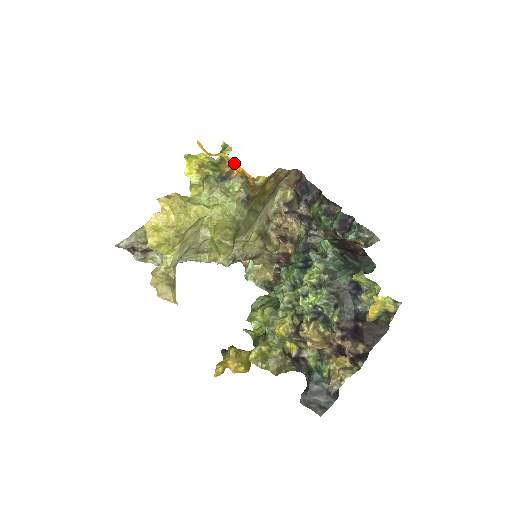
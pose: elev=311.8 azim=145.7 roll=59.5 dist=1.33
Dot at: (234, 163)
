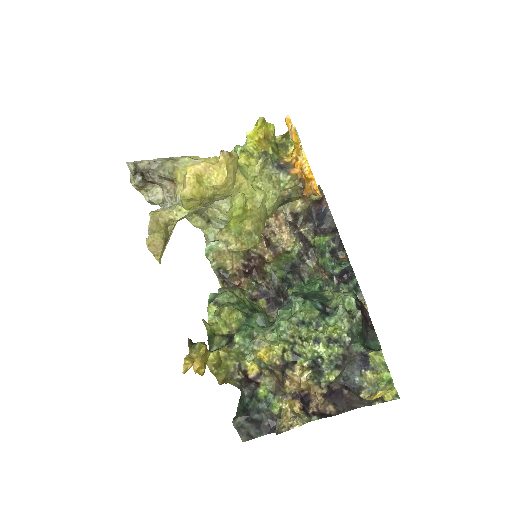
Dot at: (307, 164)
